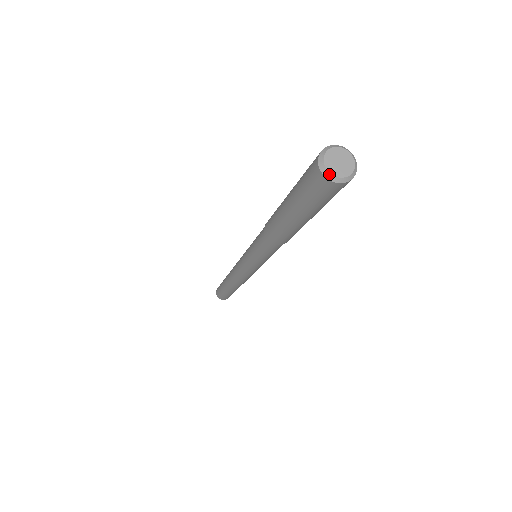
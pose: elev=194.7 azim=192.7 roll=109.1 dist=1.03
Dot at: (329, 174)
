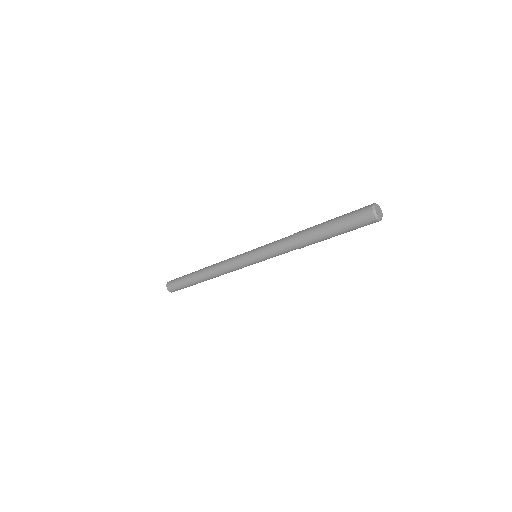
Dot at: (378, 217)
